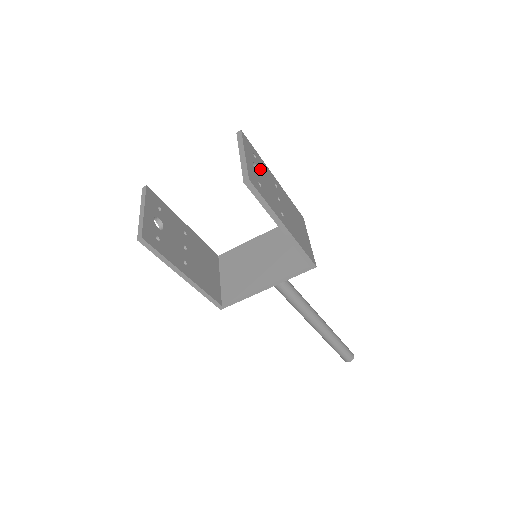
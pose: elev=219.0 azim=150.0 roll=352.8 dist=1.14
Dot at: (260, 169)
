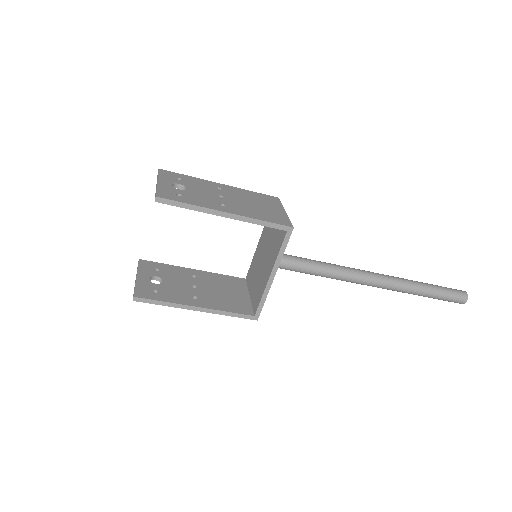
Dot at: (187, 185)
